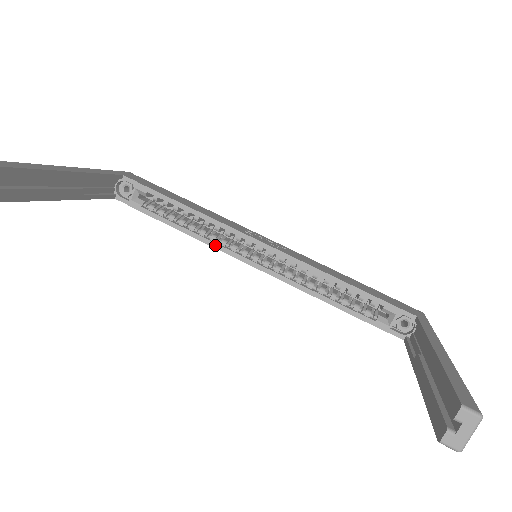
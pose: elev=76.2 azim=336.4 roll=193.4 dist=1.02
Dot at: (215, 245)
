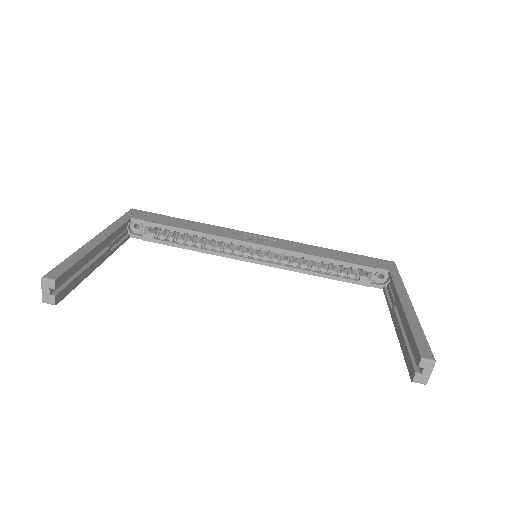
Dot at: (221, 254)
